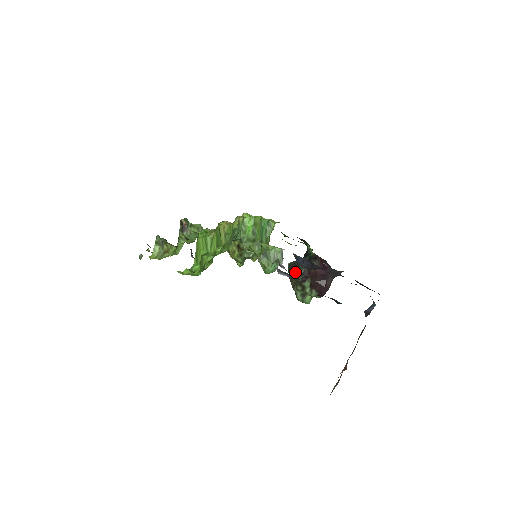
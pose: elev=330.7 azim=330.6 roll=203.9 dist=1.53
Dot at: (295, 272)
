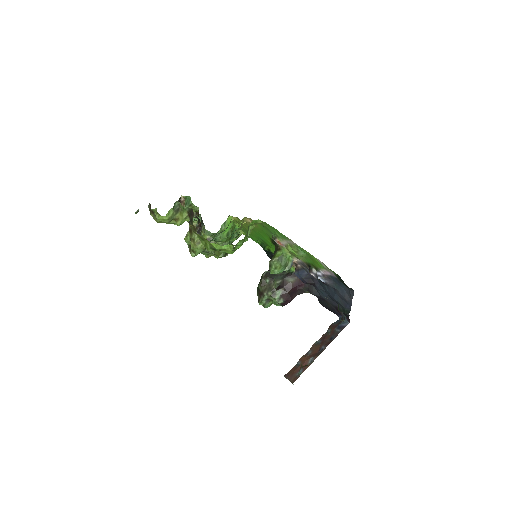
Dot at: (271, 280)
